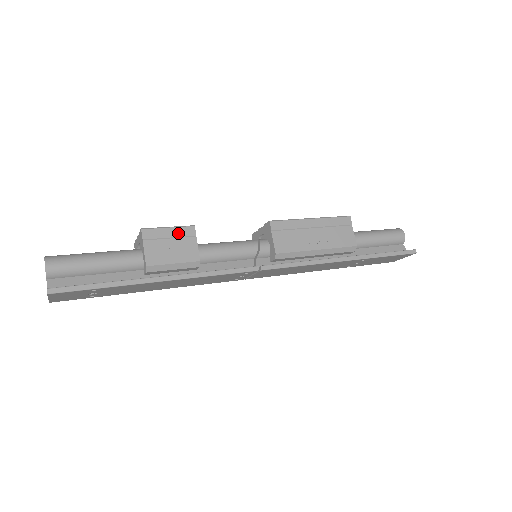
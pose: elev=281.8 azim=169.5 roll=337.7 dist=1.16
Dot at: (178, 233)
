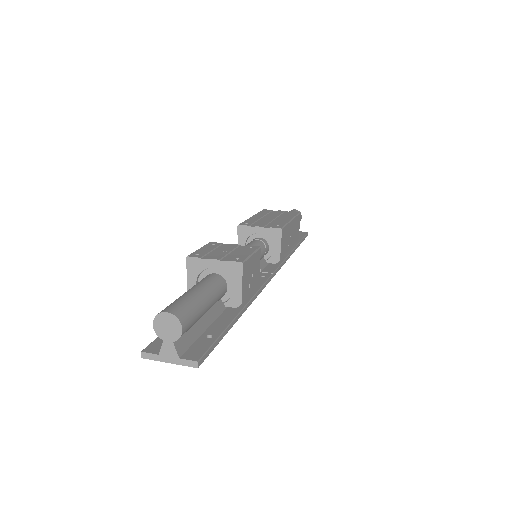
Dot at: (255, 259)
